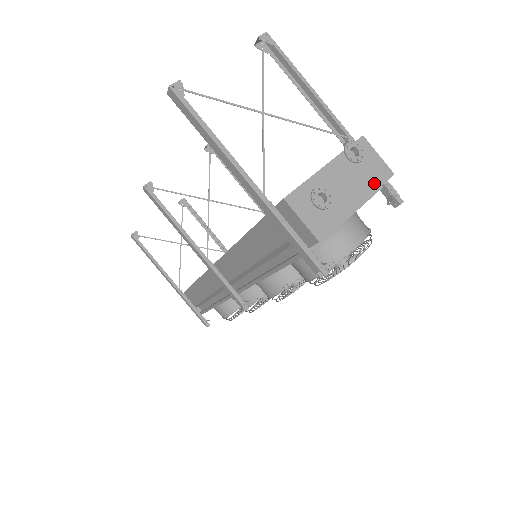
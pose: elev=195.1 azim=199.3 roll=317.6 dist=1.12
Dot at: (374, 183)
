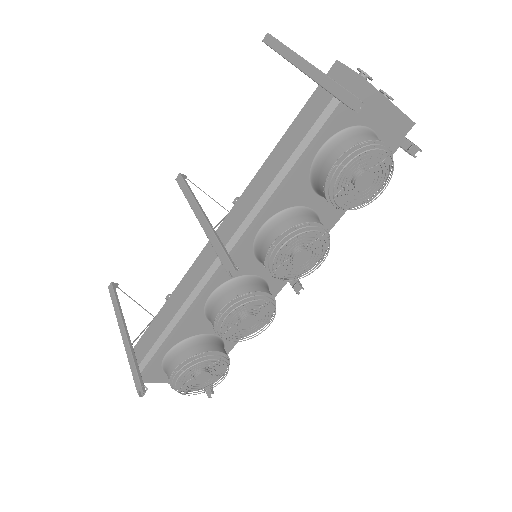
Dot at: (401, 111)
